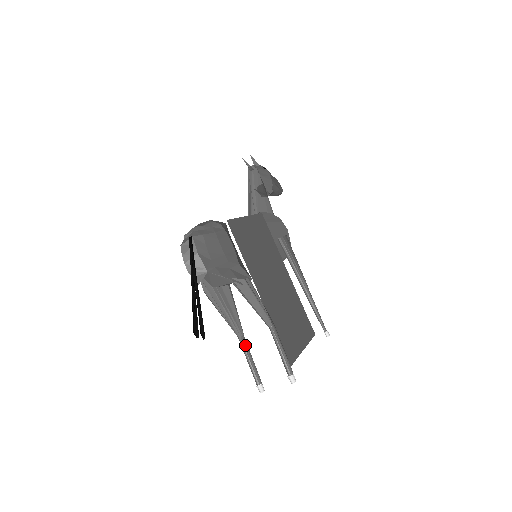
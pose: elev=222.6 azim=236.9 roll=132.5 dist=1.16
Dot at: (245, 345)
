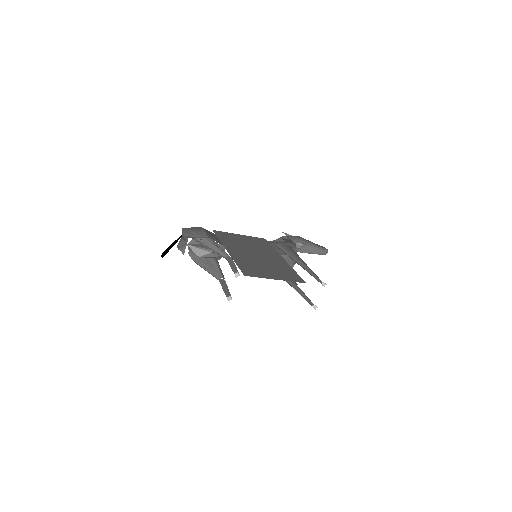
Dot at: (222, 282)
